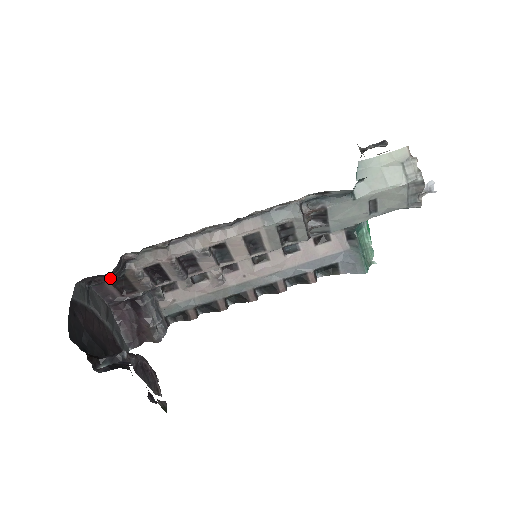
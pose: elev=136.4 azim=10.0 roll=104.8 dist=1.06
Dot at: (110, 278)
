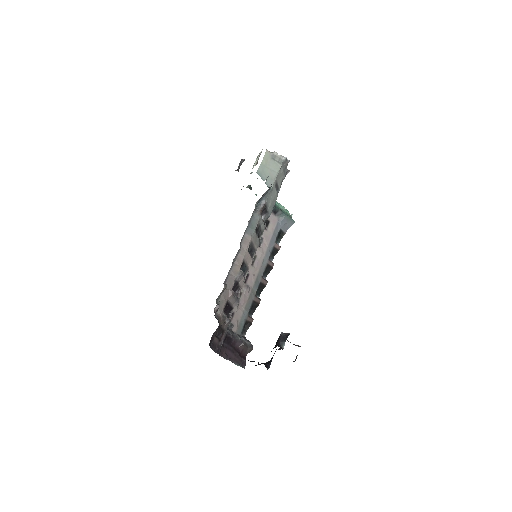
Dot at: occluded
